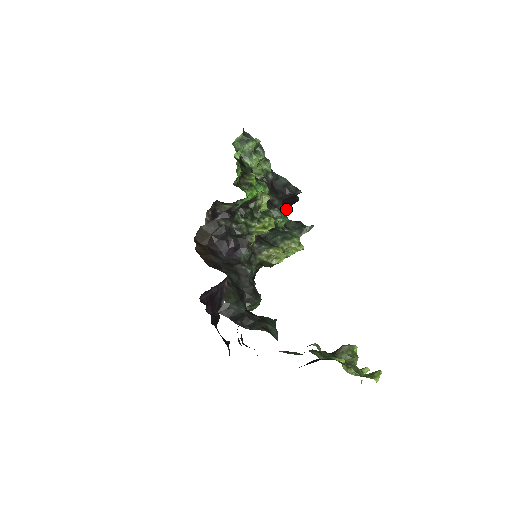
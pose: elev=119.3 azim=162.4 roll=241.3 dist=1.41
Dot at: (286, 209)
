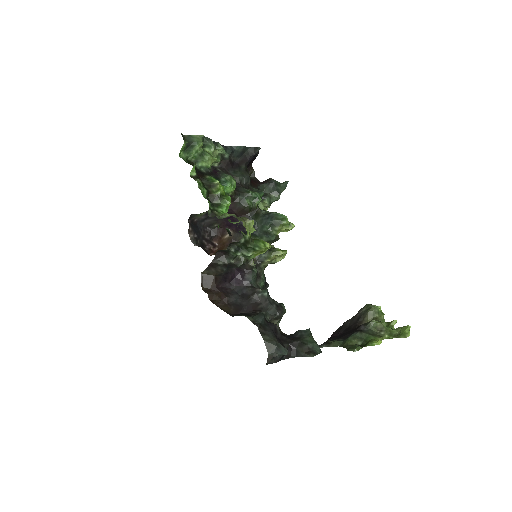
Dot at: (251, 167)
